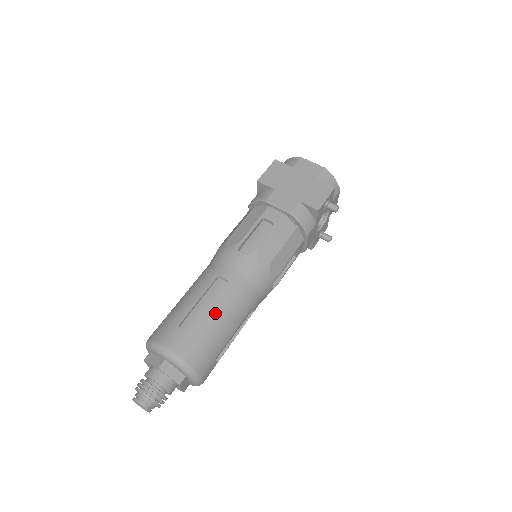
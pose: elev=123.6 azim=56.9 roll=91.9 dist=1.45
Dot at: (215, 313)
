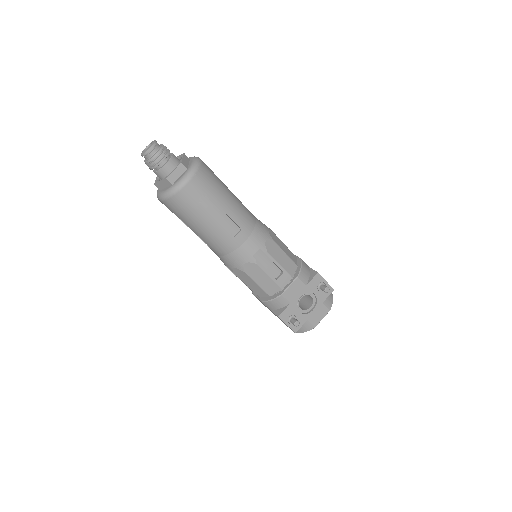
Dot at: (231, 193)
